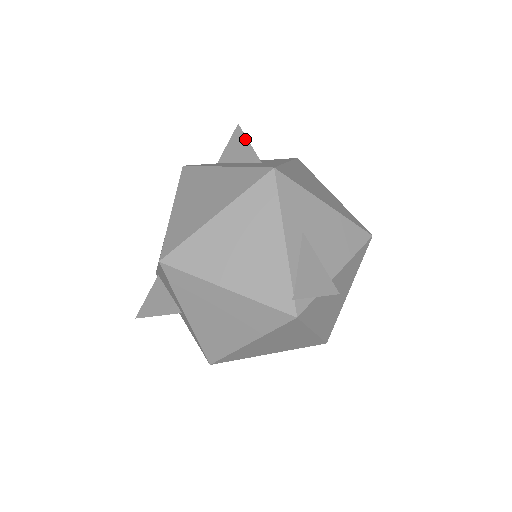
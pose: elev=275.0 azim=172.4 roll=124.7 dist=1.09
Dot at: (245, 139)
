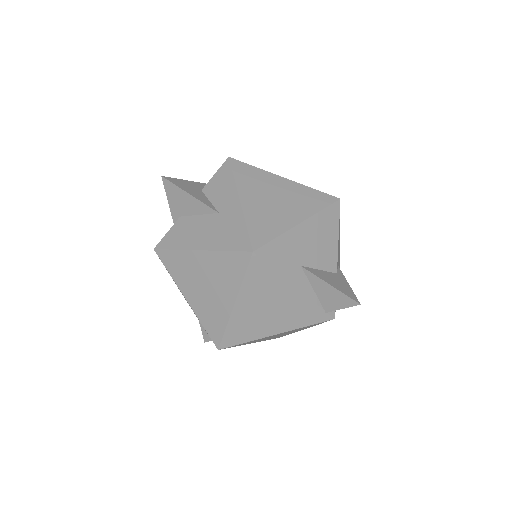
Dot at: (182, 192)
